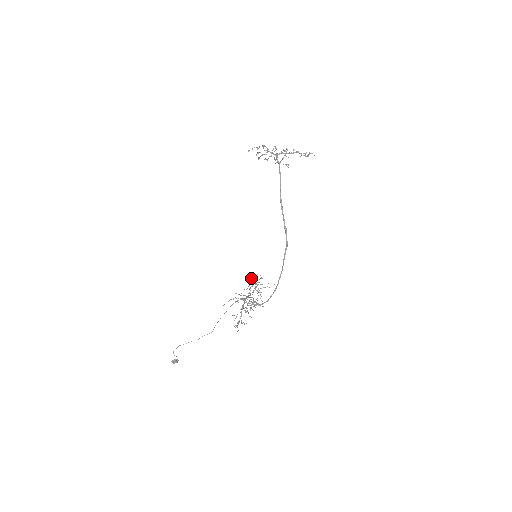
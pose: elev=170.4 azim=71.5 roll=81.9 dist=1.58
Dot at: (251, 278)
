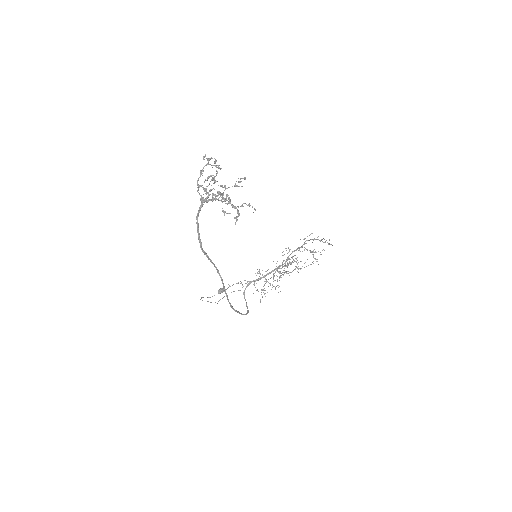
Dot at: occluded
